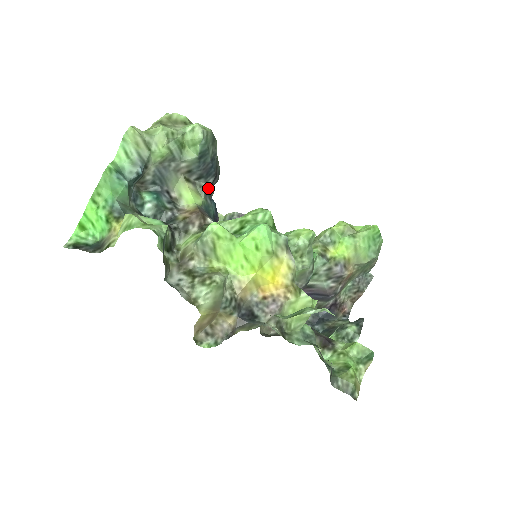
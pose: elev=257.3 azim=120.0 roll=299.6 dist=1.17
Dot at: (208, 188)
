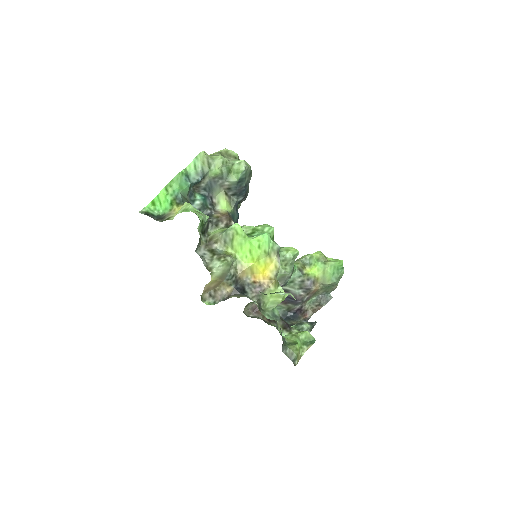
Dot at: (237, 203)
